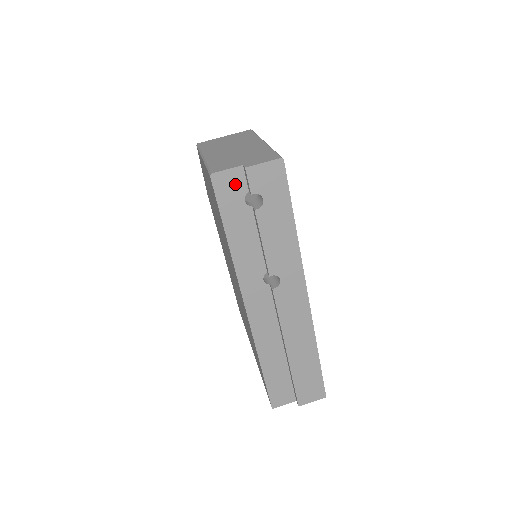
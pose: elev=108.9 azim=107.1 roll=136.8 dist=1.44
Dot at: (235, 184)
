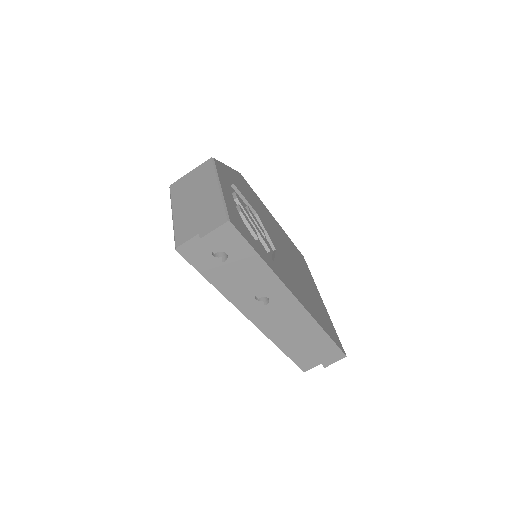
Dot at: (199, 248)
